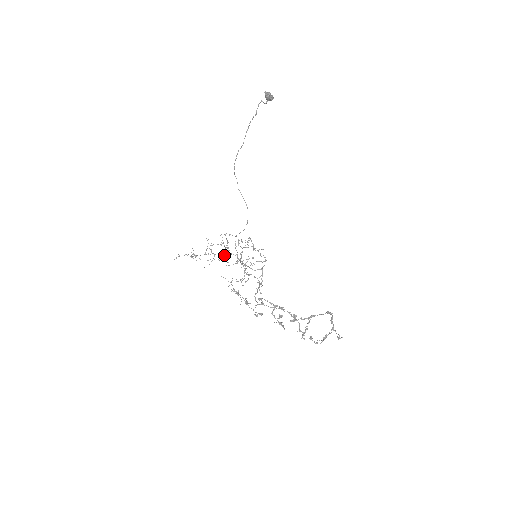
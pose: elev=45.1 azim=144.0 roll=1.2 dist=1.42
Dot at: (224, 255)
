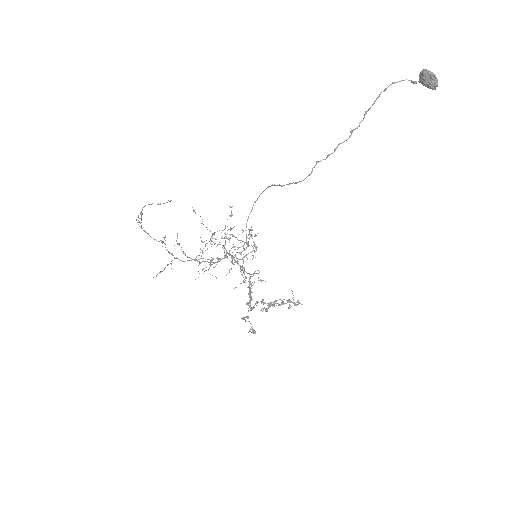
Dot at: occluded
